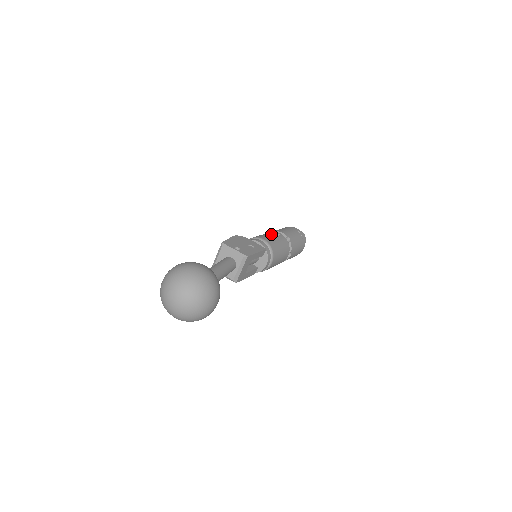
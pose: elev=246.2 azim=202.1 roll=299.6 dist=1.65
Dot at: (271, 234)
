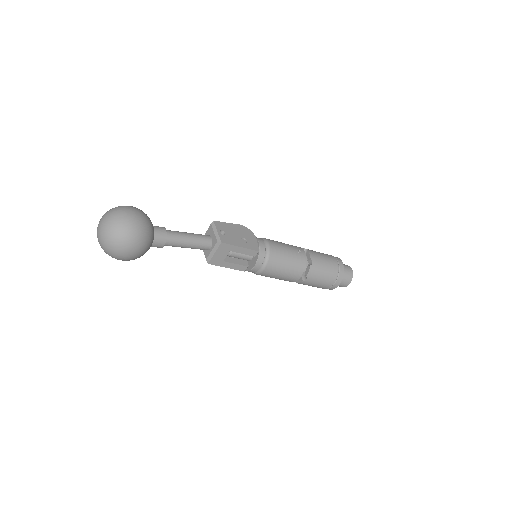
Dot at: (290, 246)
